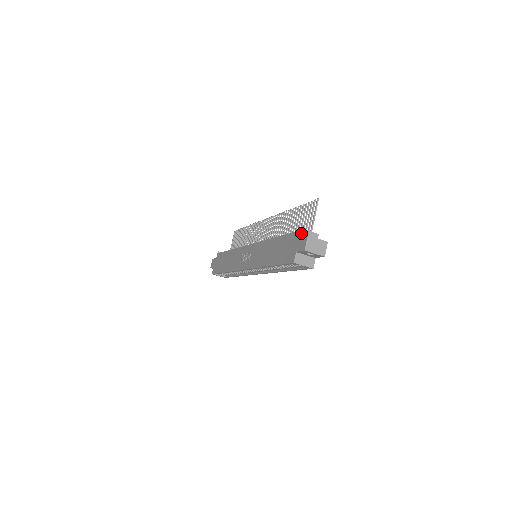
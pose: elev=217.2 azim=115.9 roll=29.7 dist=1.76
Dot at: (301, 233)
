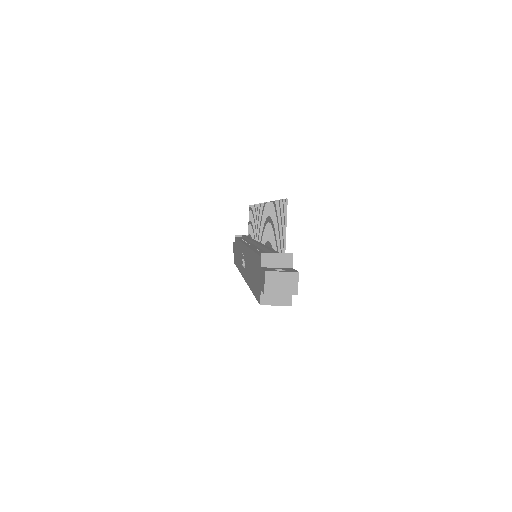
Dot at: (265, 259)
